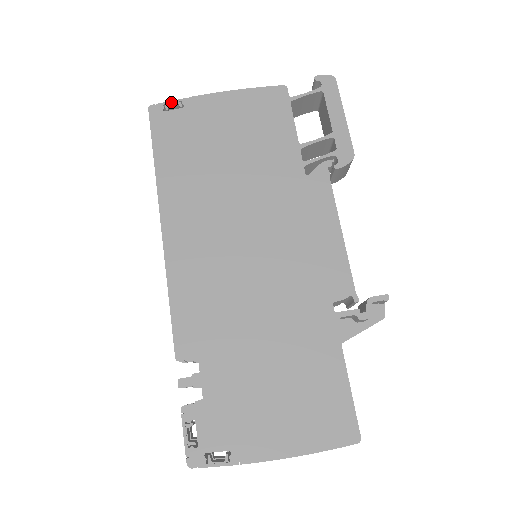
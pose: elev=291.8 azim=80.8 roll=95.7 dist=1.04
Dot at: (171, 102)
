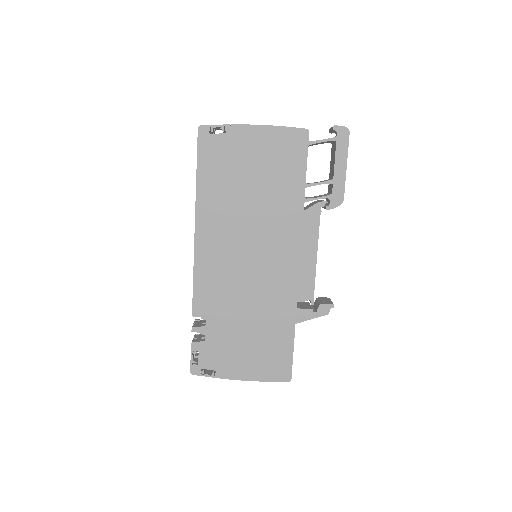
Dot at: (216, 126)
